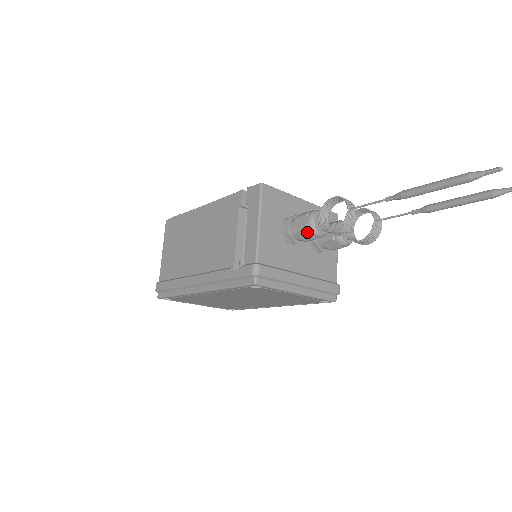
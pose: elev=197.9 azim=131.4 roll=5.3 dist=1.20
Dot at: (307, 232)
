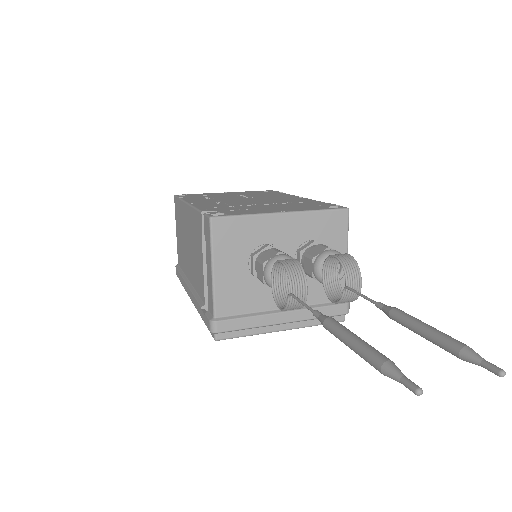
Dot at: (267, 285)
